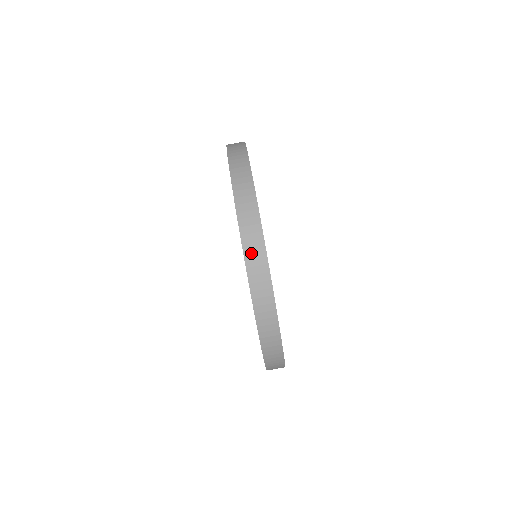
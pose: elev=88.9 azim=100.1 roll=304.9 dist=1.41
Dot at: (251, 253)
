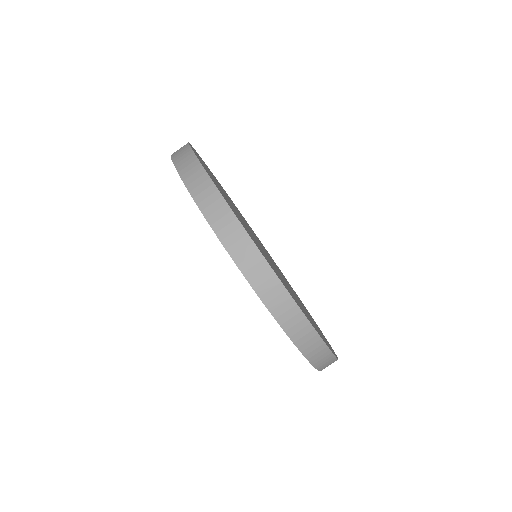
Dot at: (298, 335)
